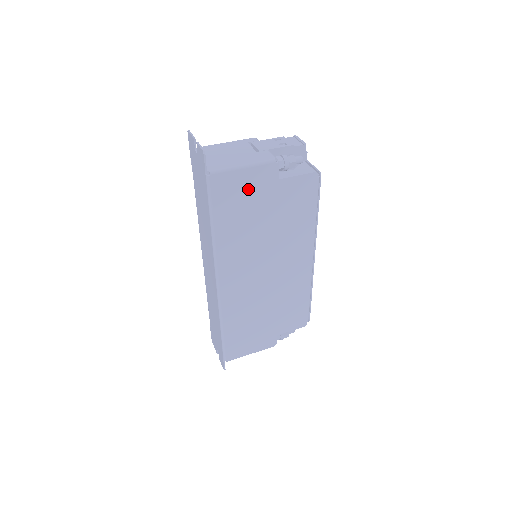
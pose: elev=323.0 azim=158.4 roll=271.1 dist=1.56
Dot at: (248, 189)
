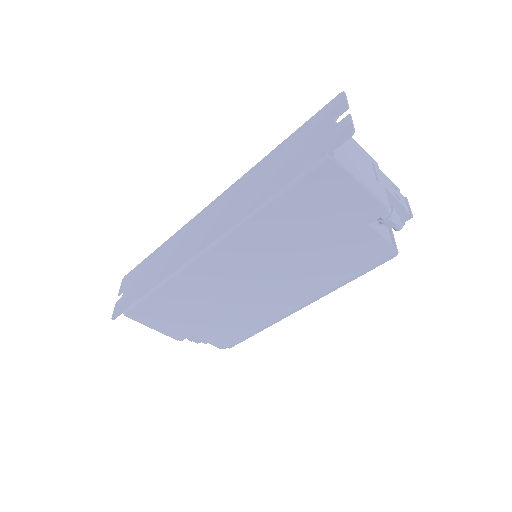
Dot at: (338, 205)
